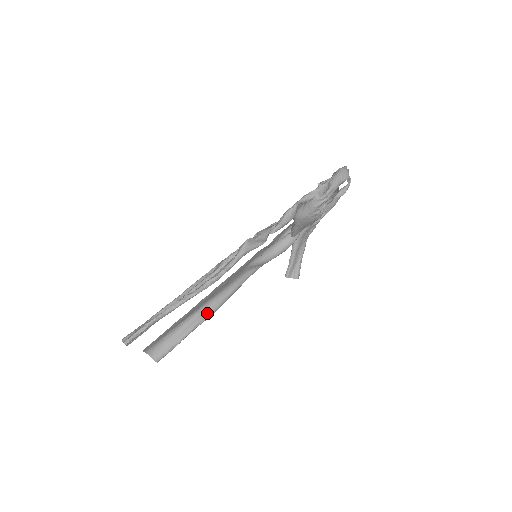
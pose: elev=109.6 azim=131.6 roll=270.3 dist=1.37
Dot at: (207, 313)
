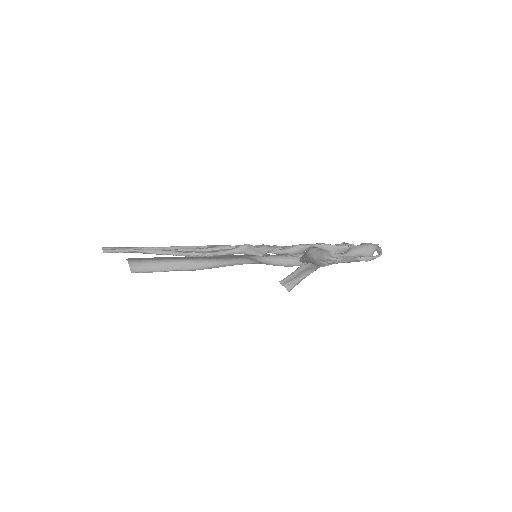
Dot at: (193, 266)
